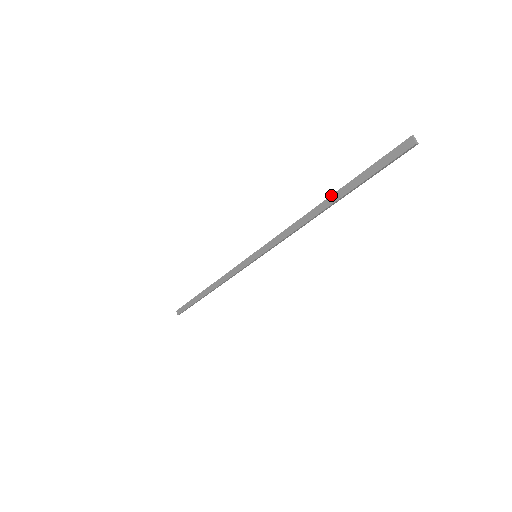
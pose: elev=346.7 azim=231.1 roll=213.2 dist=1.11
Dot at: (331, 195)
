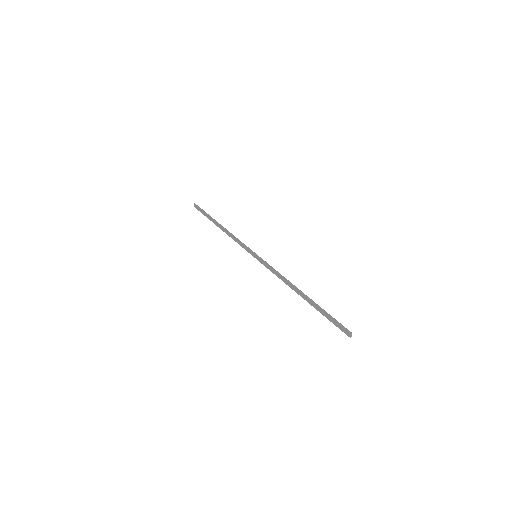
Dot at: (306, 296)
